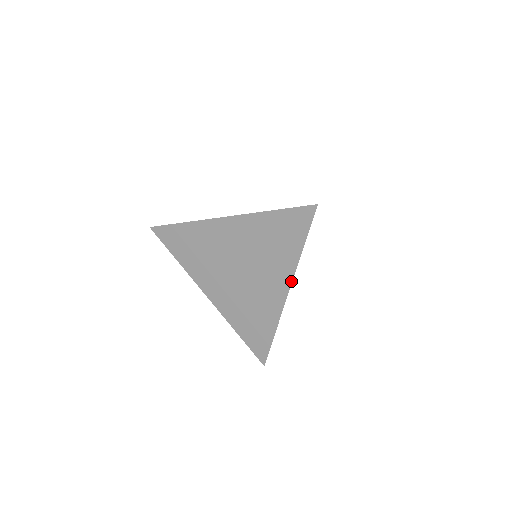
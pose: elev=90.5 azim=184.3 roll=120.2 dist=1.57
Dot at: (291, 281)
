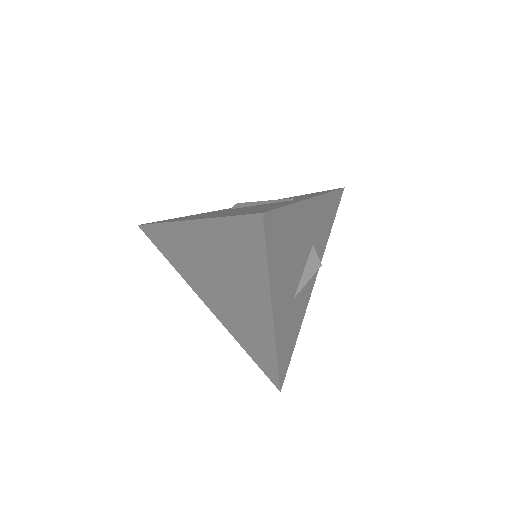
Dot at: (271, 307)
